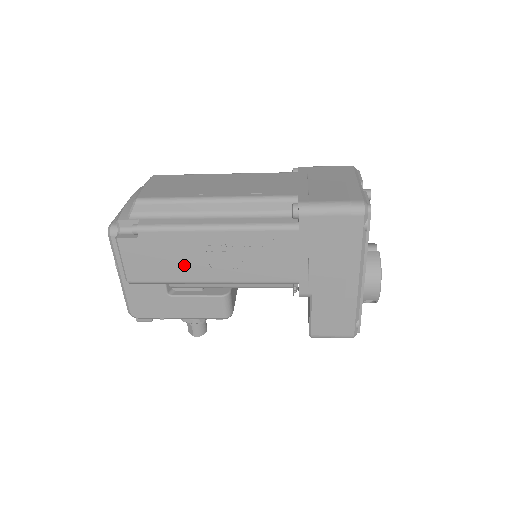
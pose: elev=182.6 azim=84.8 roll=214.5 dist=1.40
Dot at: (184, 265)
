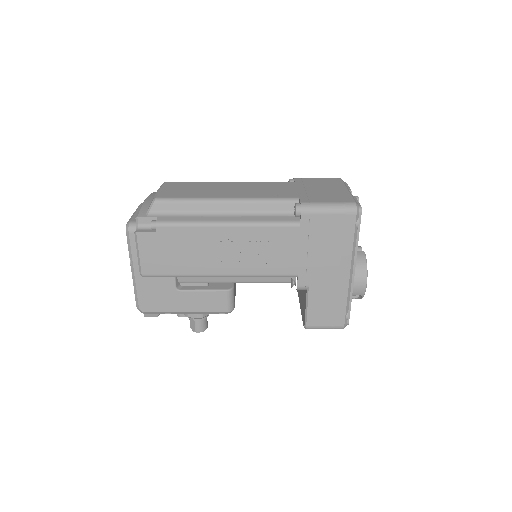
Dot at: (196, 259)
